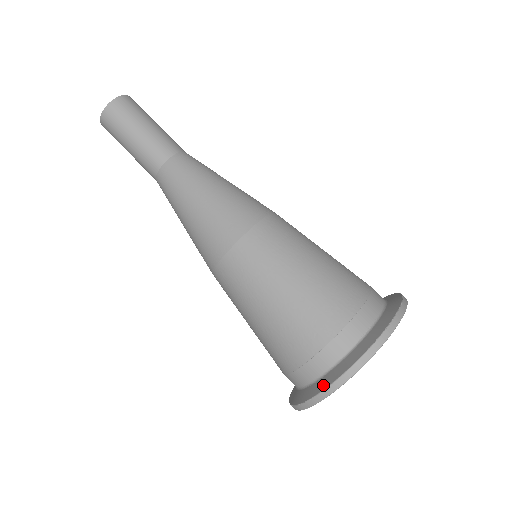
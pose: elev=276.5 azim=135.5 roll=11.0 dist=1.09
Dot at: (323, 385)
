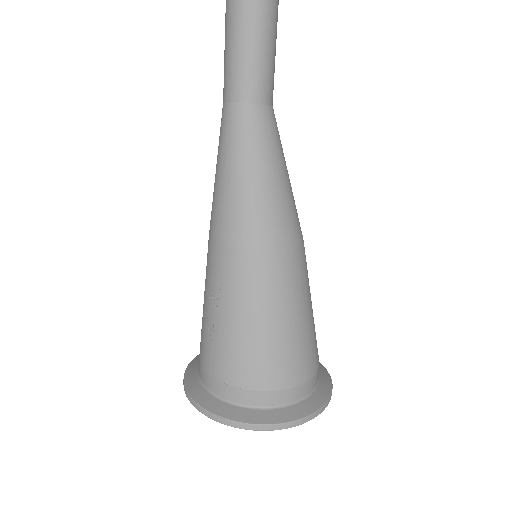
Dot at: (280, 418)
